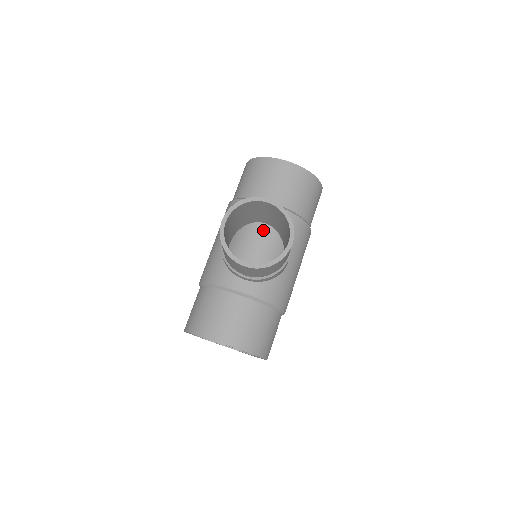
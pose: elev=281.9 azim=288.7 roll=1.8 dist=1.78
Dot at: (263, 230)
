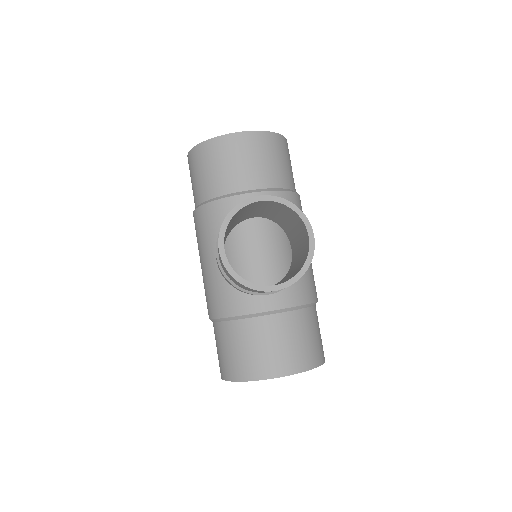
Dot at: occluded
